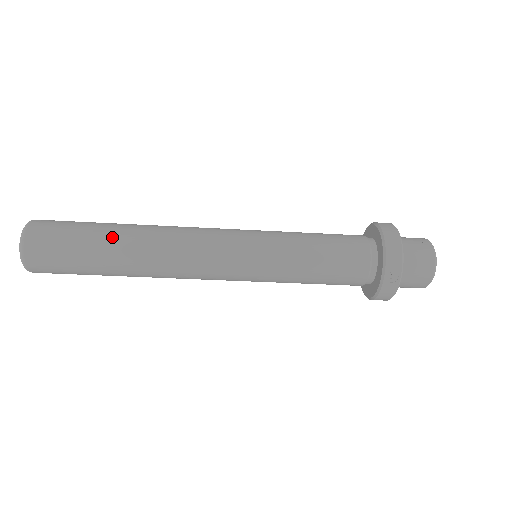
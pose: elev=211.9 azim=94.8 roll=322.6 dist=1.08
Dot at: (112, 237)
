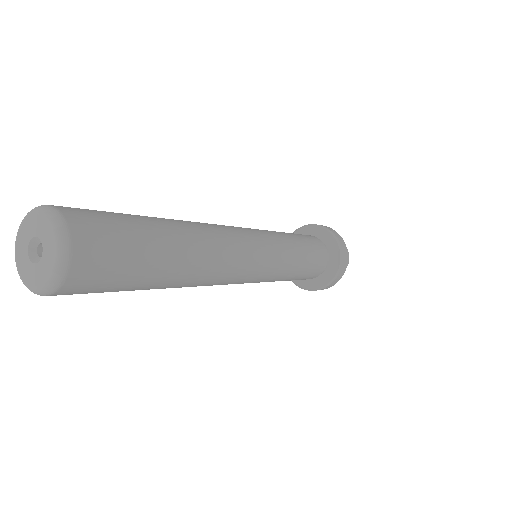
Dot at: (174, 267)
